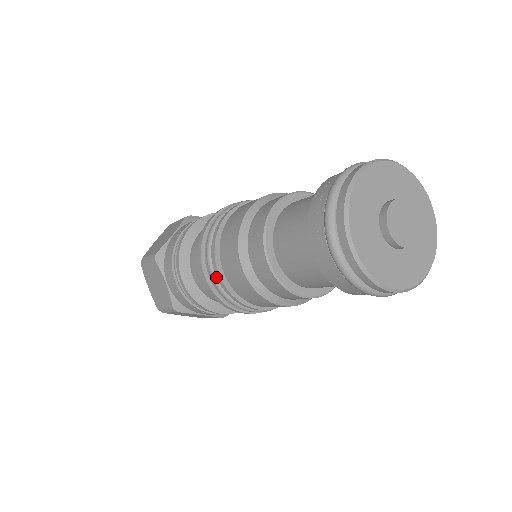
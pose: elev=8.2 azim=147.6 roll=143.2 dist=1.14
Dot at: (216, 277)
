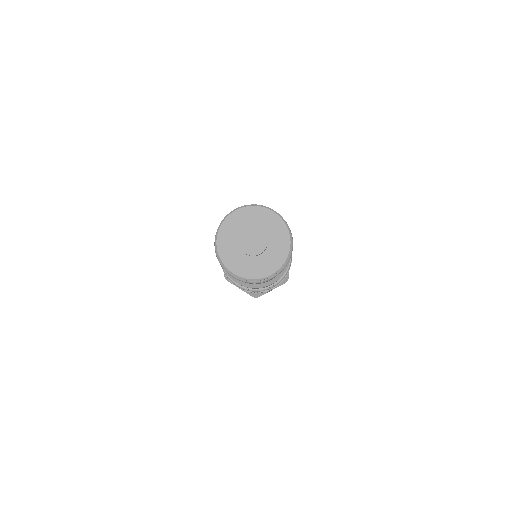
Dot at: (239, 286)
